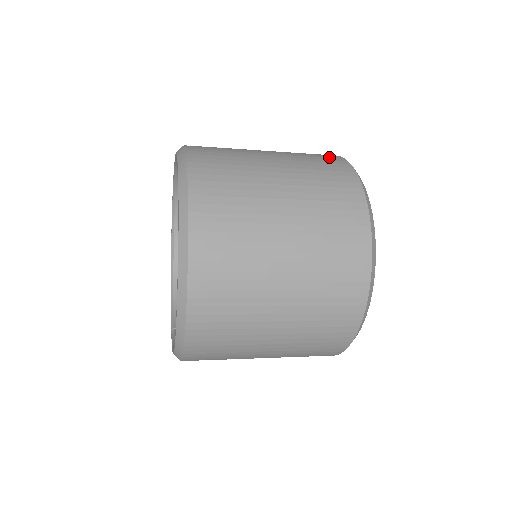
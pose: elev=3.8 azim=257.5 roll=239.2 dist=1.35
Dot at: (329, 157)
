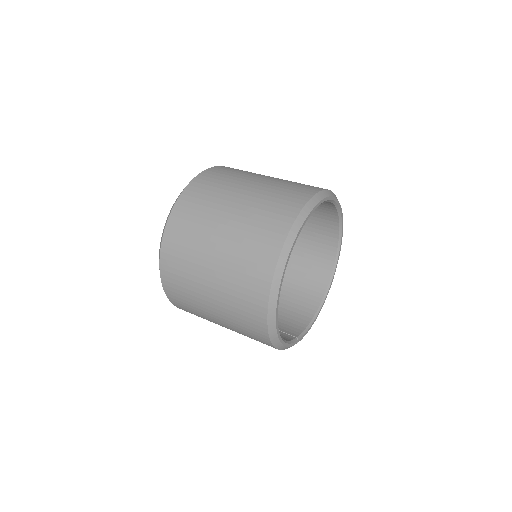
Dot at: occluded
